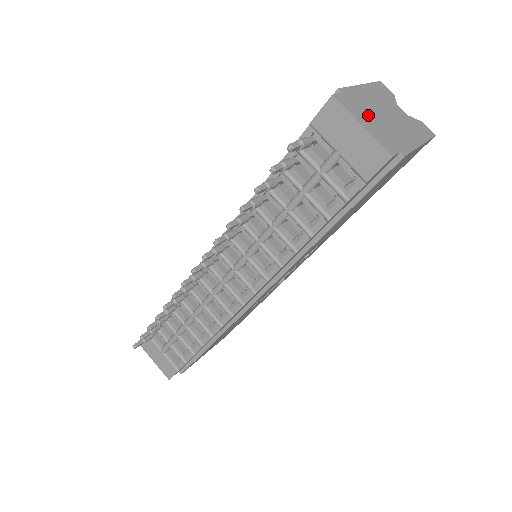
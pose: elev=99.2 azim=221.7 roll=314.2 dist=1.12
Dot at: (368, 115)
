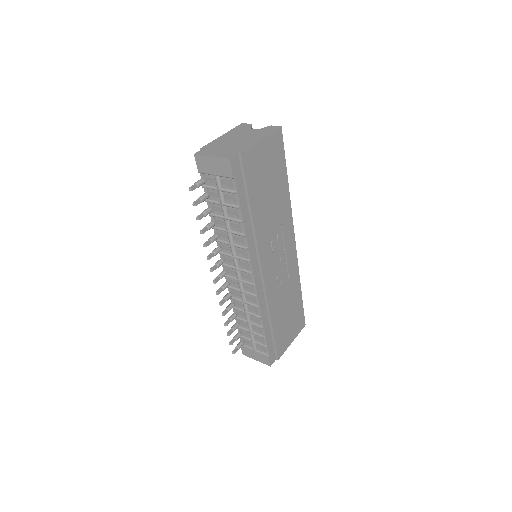
Dot at: (219, 149)
